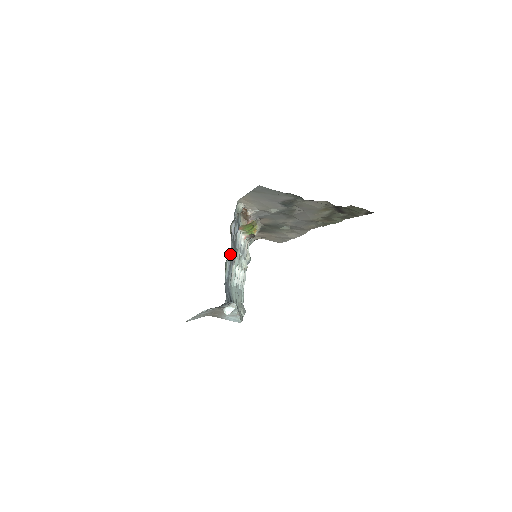
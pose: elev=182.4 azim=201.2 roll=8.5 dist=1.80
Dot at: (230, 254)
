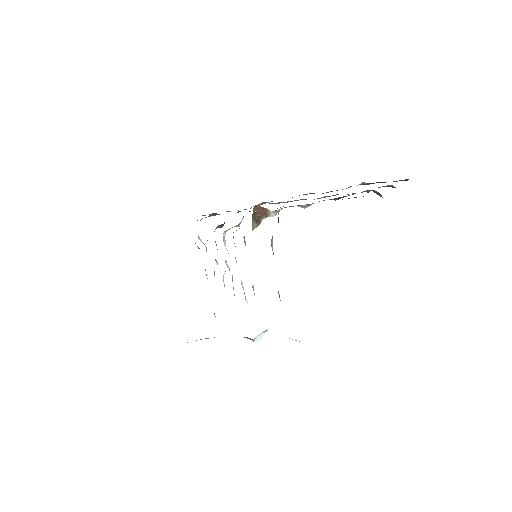
Dot at: occluded
